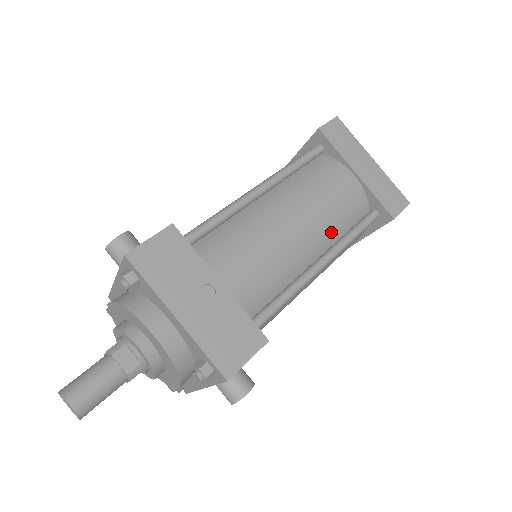
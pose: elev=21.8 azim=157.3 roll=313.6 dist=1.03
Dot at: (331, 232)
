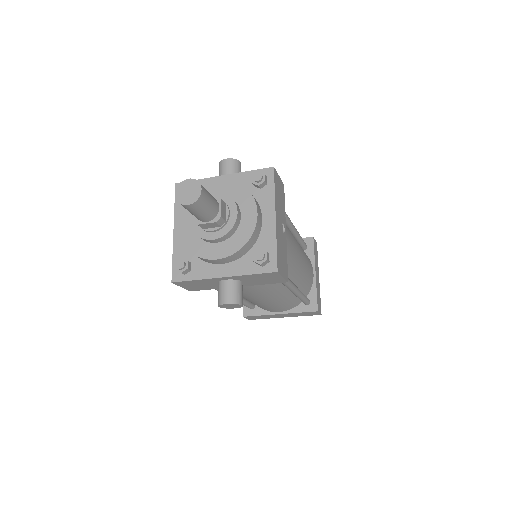
Dot at: (301, 282)
